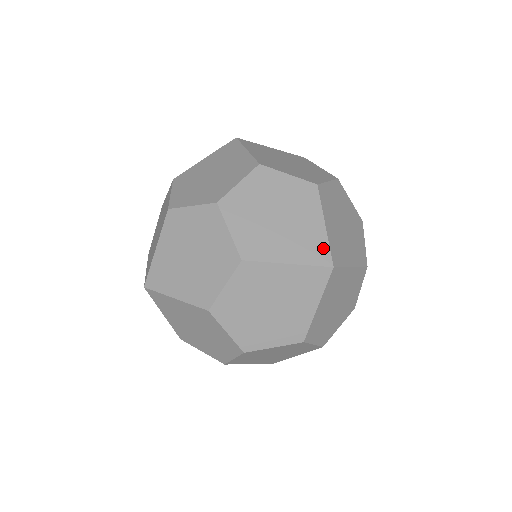
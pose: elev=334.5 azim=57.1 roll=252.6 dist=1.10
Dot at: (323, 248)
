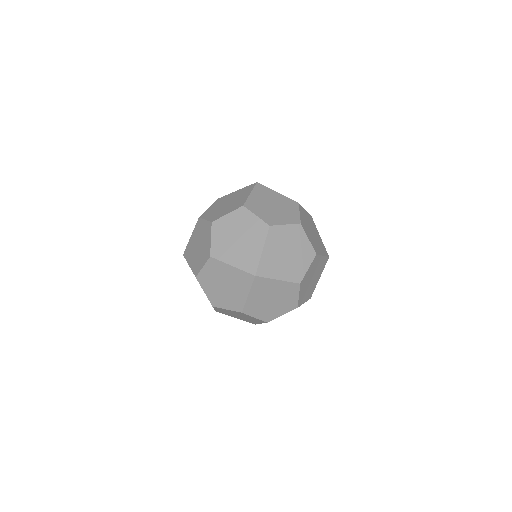
Dot at: (255, 263)
